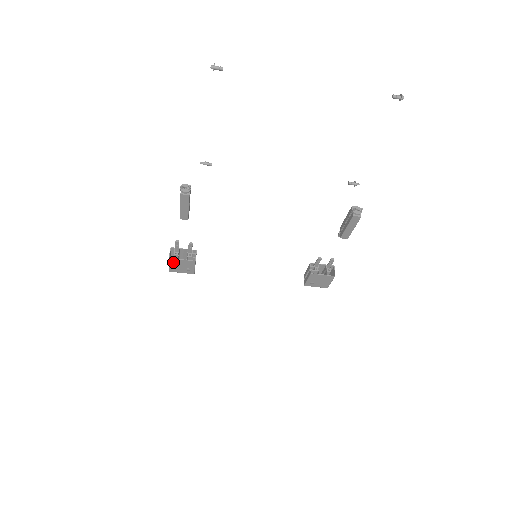
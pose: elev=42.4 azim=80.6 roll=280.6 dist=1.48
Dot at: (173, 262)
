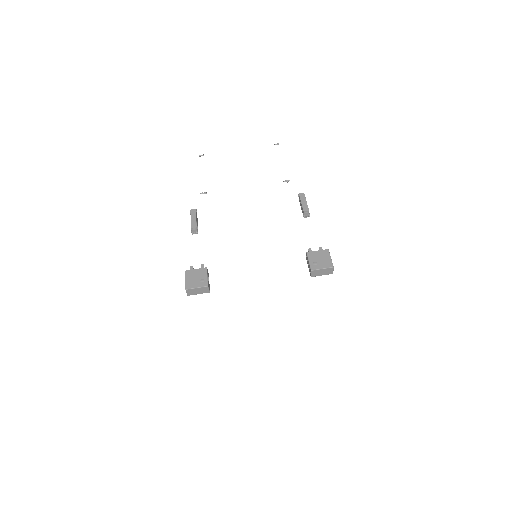
Dot at: (188, 275)
